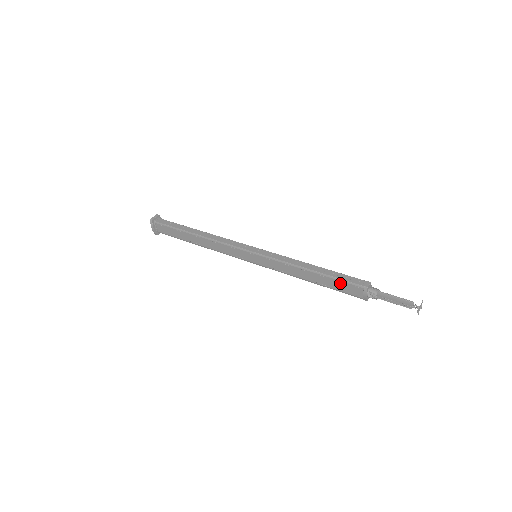
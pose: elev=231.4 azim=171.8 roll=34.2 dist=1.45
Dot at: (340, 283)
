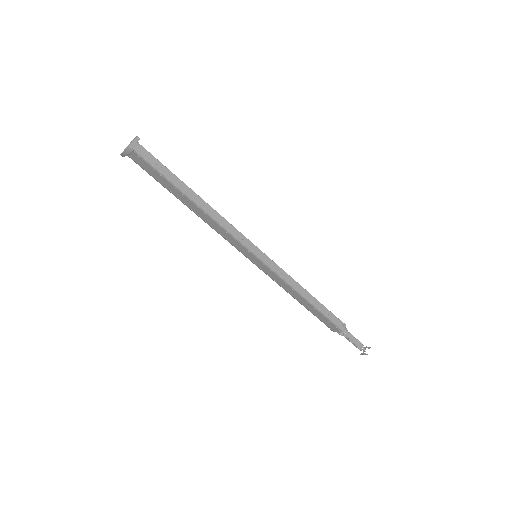
Dot at: (324, 318)
